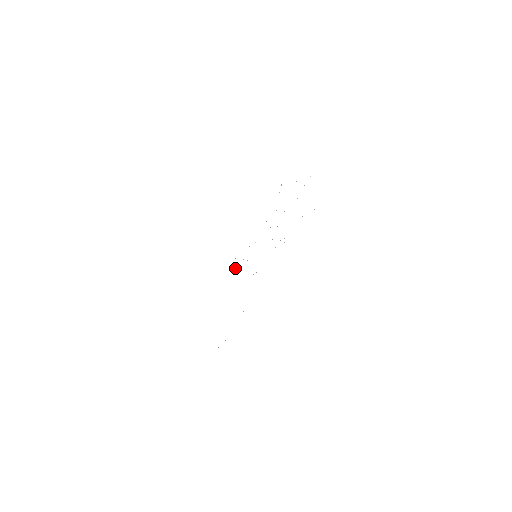
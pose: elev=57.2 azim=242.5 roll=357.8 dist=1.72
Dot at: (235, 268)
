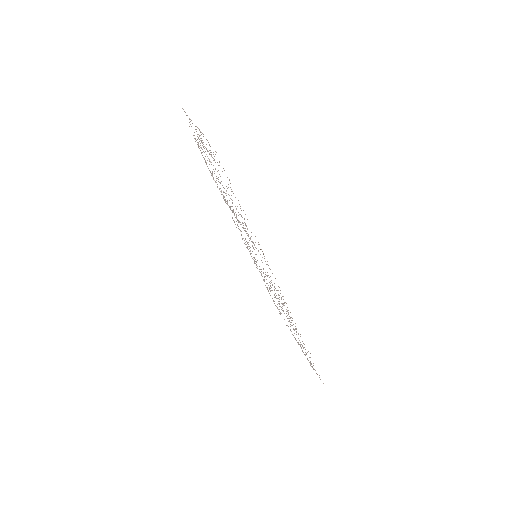
Dot at: occluded
